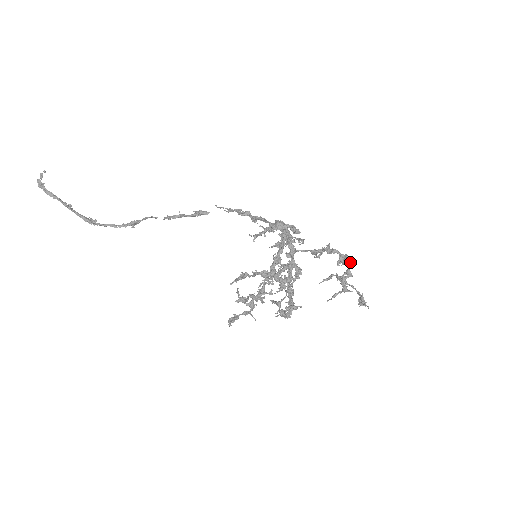
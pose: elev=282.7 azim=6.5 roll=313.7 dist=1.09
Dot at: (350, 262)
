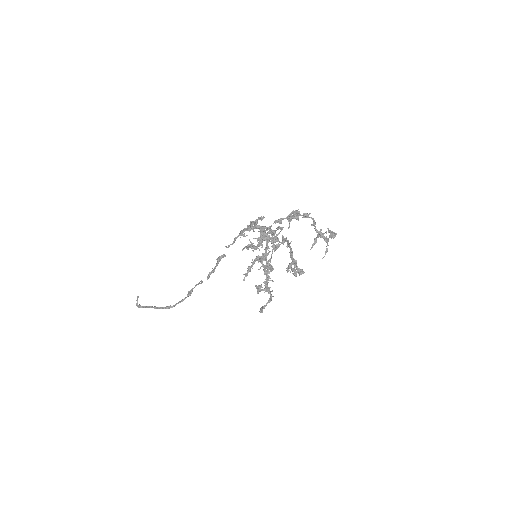
Dot at: occluded
